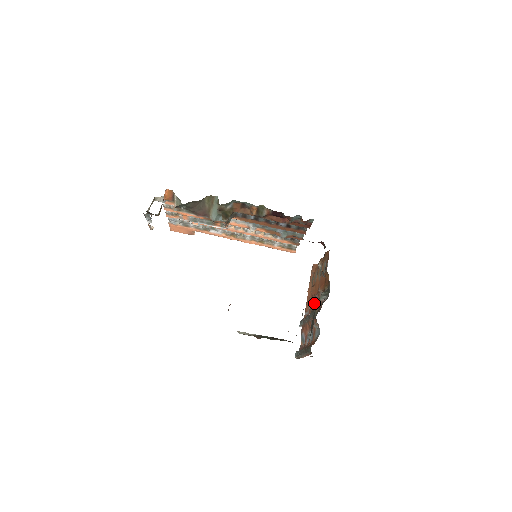
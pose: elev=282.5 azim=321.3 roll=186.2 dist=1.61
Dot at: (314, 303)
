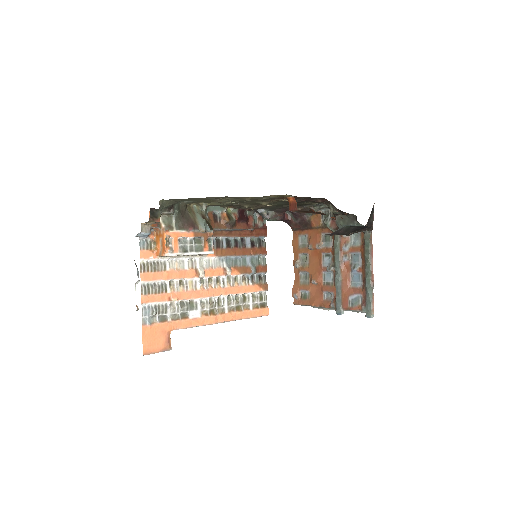
Dot at: (327, 266)
